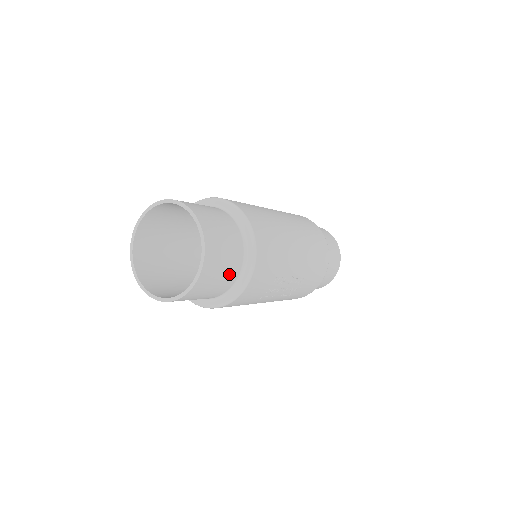
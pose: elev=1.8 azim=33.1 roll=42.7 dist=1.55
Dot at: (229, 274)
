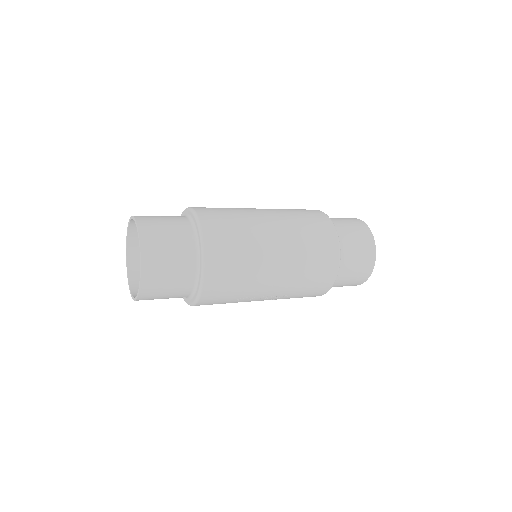
Dot at: (177, 294)
